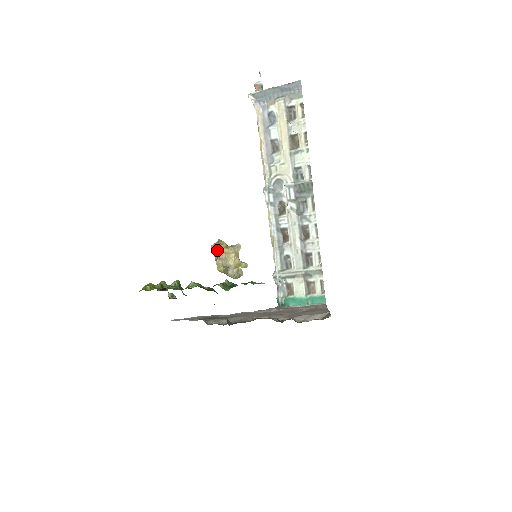
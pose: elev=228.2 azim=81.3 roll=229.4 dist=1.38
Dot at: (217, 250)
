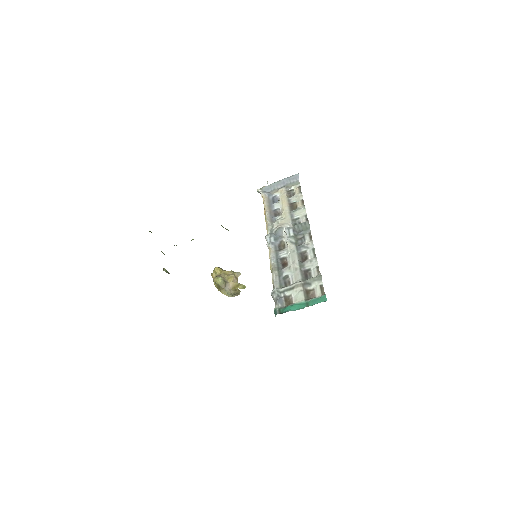
Dot at: (217, 269)
